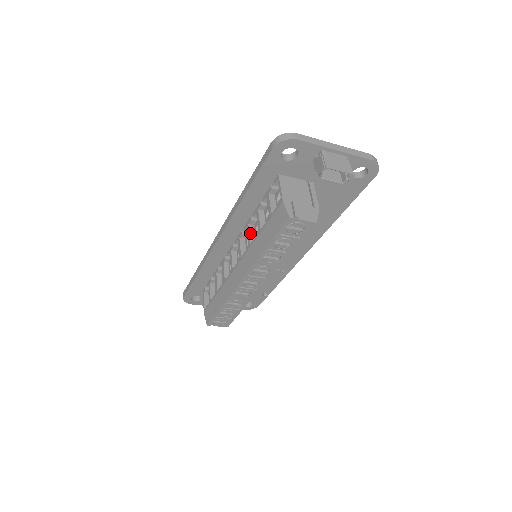
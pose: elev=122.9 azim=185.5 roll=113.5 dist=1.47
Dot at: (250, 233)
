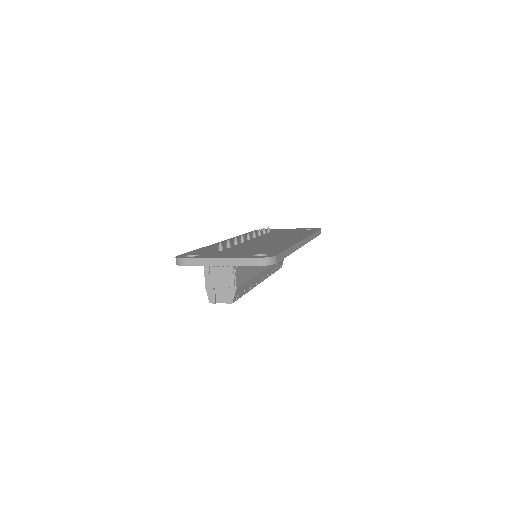
Dot at: occluded
